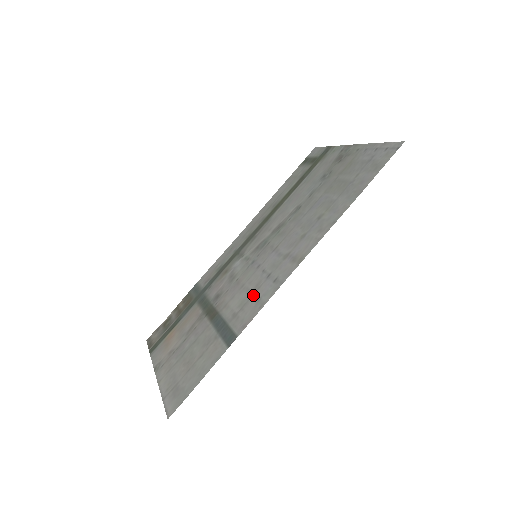
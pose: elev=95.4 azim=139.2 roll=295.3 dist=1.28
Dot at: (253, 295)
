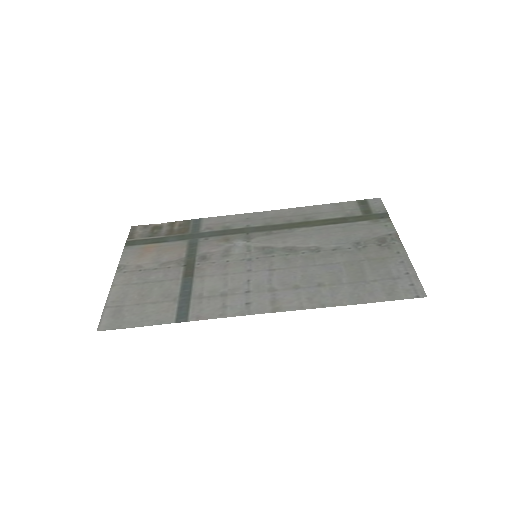
Dot at: (225, 296)
